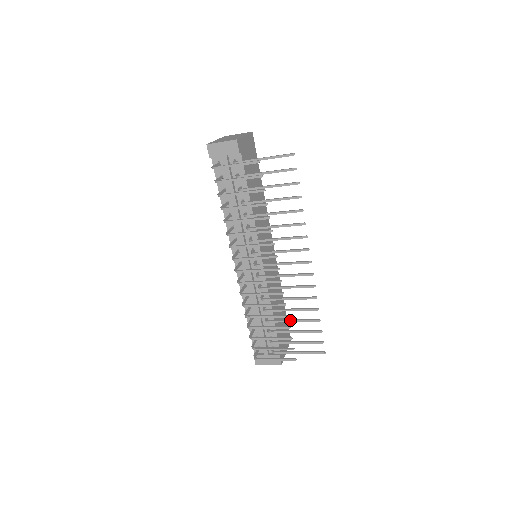
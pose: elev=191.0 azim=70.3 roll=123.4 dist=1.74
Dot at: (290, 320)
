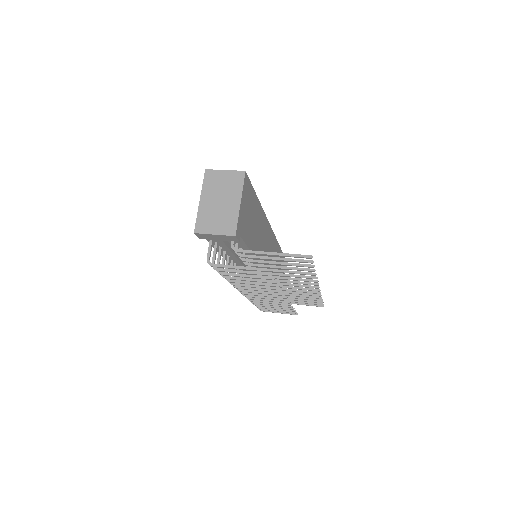
Dot at: occluded
